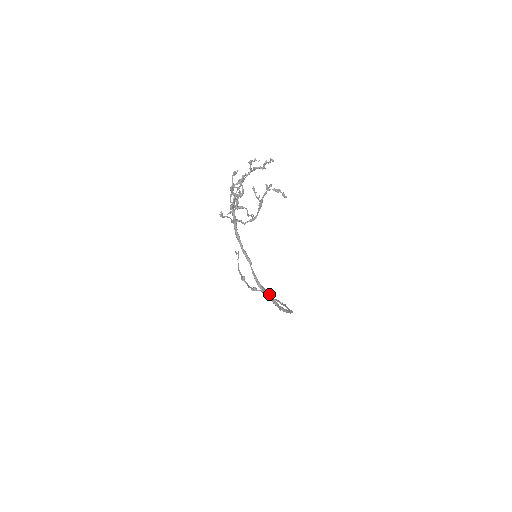
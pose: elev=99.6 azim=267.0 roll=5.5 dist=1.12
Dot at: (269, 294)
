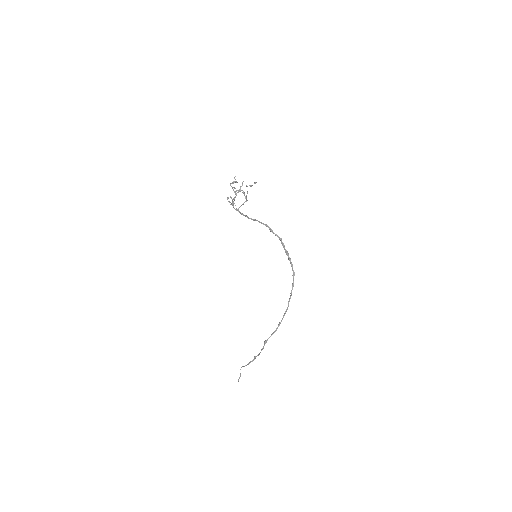
Dot at: (278, 326)
